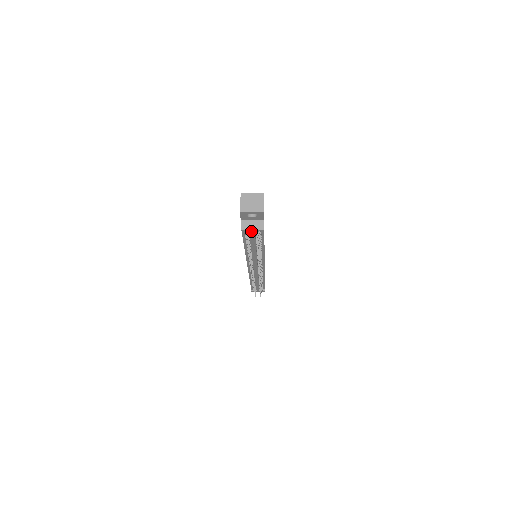
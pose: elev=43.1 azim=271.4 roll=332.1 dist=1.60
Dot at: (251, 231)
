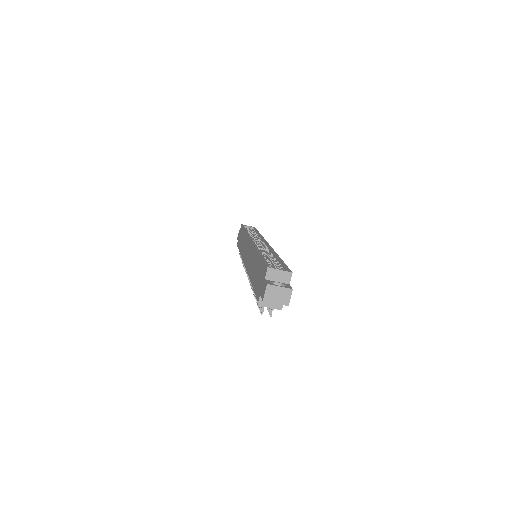
Dot at: (267, 306)
